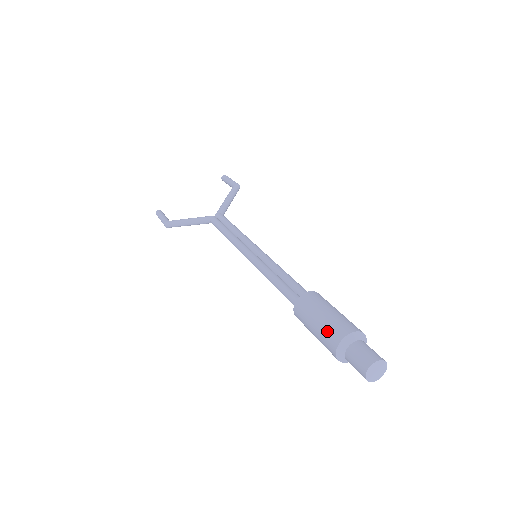
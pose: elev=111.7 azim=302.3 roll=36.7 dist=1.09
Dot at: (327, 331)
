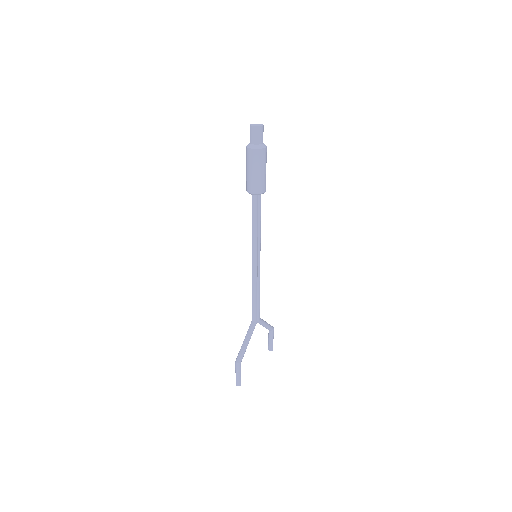
Dot at: (246, 158)
